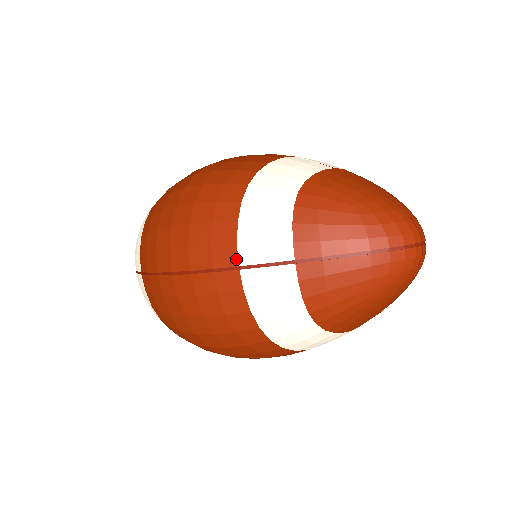
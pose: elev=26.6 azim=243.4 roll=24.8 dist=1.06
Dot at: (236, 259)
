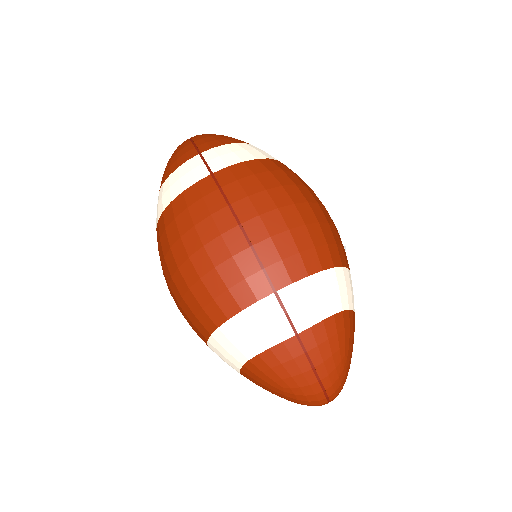
Dot at: occluded
